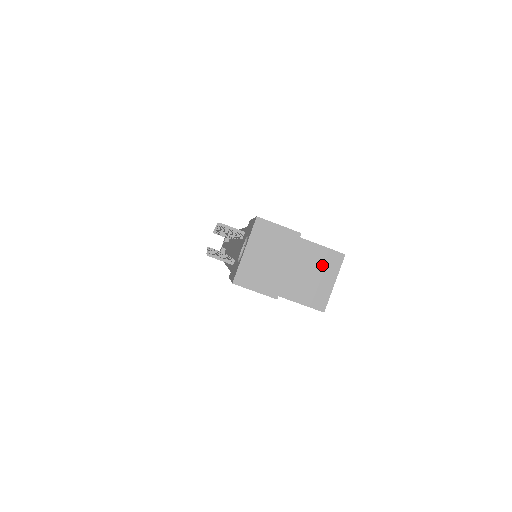
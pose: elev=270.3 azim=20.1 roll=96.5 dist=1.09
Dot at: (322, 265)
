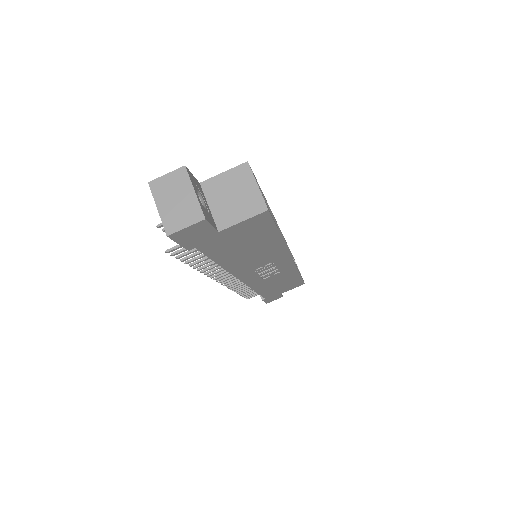
Dot at: (238, 182)
